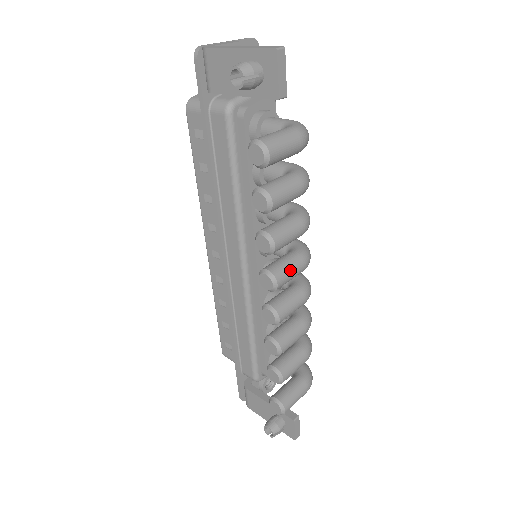
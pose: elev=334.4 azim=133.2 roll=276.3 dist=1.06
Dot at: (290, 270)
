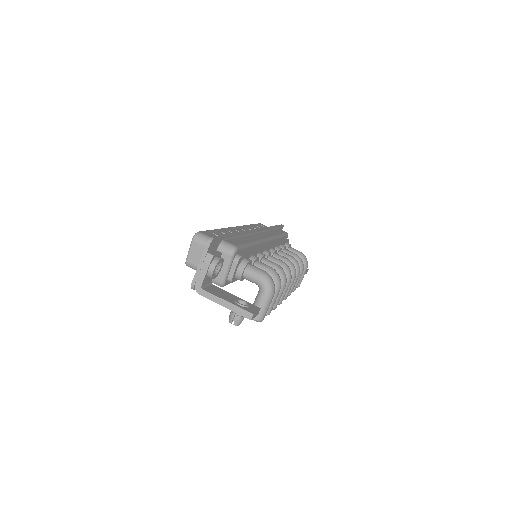
Dot at: (284, 294)
